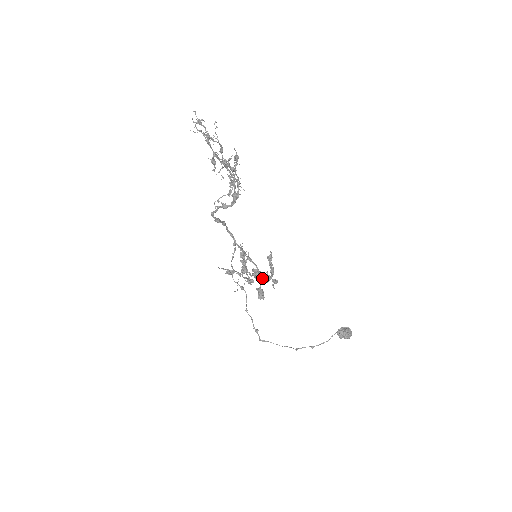
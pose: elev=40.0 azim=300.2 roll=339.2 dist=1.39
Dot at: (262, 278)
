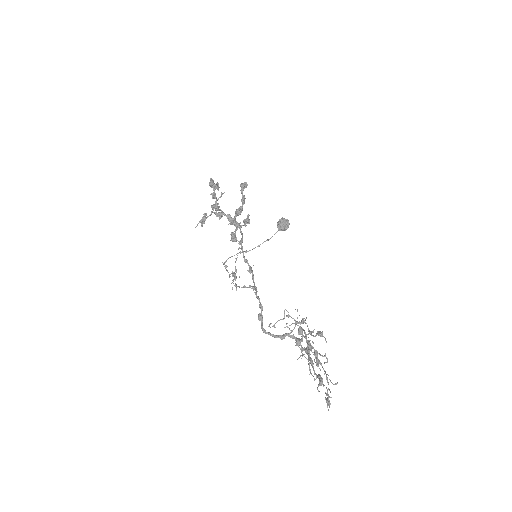
Dot at: (235, 218)
